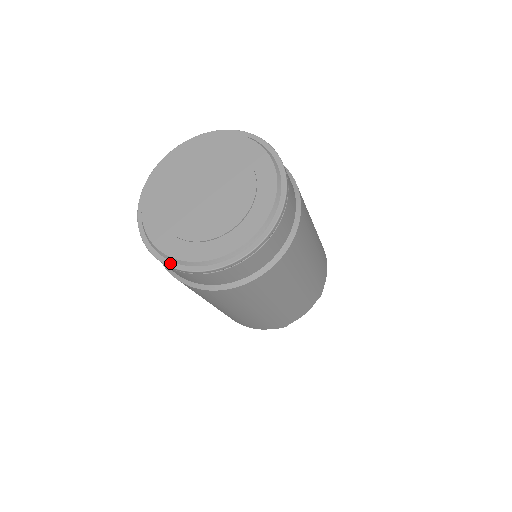
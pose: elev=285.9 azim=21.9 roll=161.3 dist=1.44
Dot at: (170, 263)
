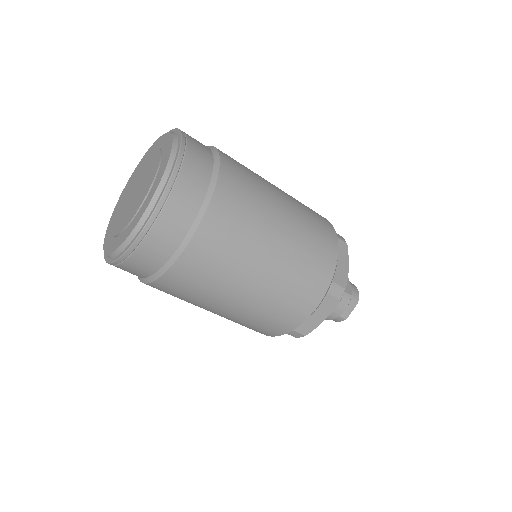
Dot at: (135, 238)
